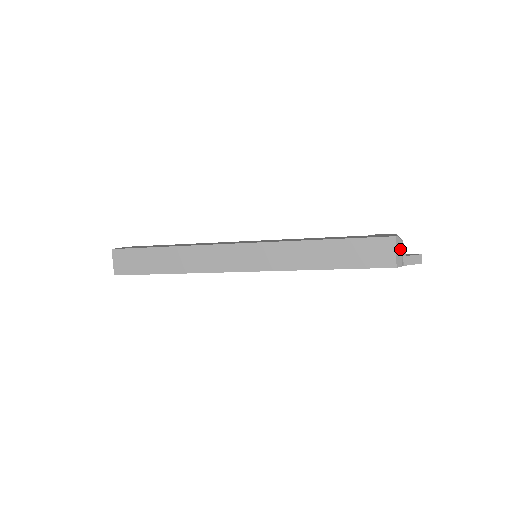
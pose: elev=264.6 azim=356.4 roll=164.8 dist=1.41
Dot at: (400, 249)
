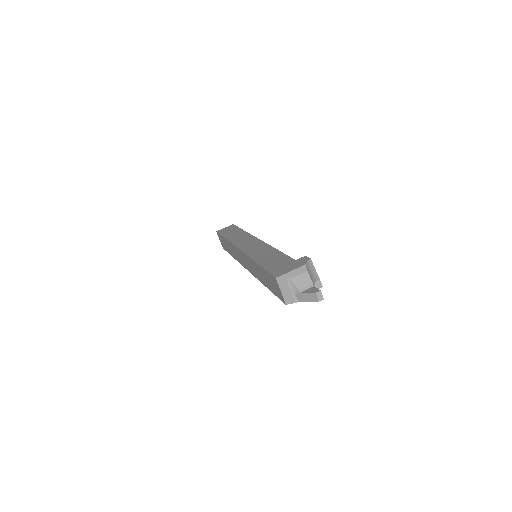
Dot at: (287, 288)
